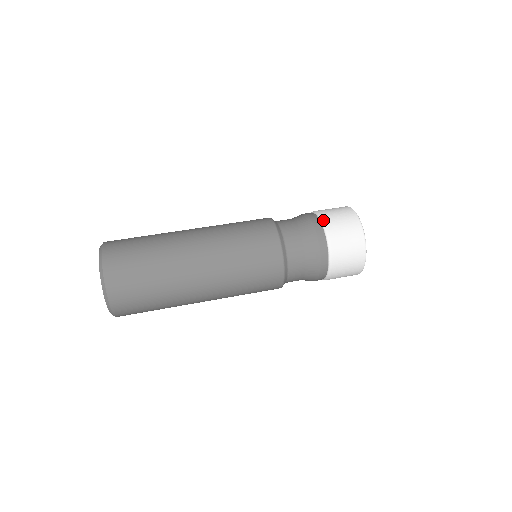
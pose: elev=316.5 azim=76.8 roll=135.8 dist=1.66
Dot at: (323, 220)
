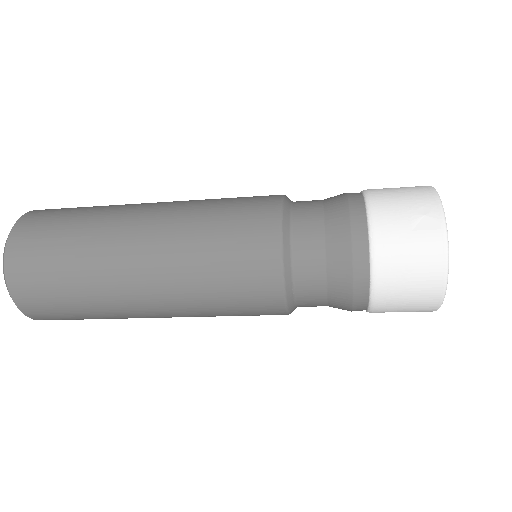
Dot at: occluded
